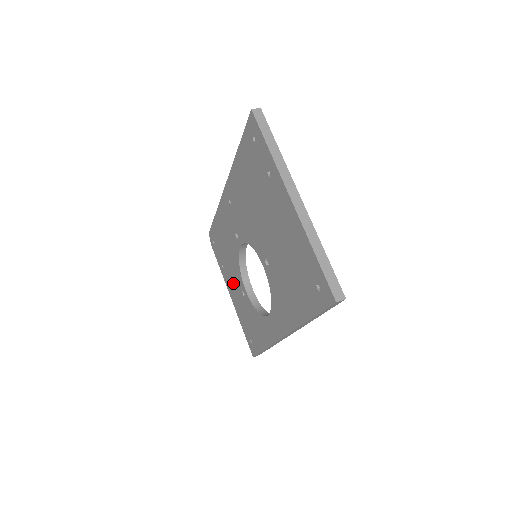
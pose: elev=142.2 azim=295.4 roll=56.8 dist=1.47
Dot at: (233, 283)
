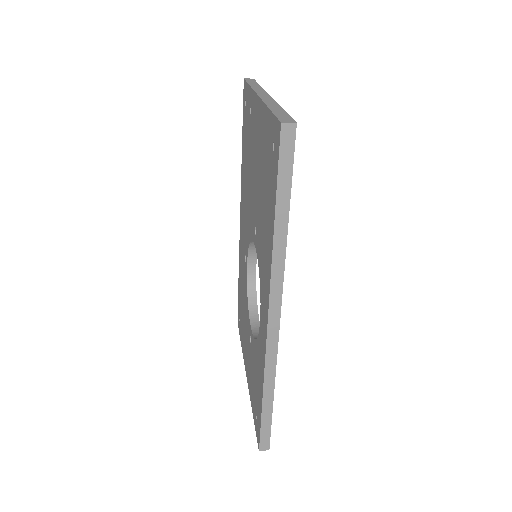
Dot at: (246, 345)
